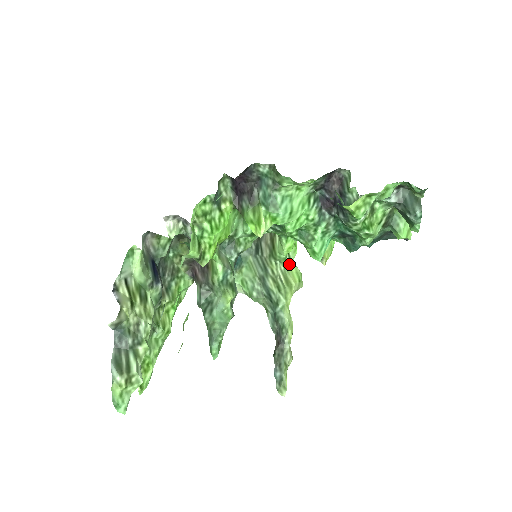
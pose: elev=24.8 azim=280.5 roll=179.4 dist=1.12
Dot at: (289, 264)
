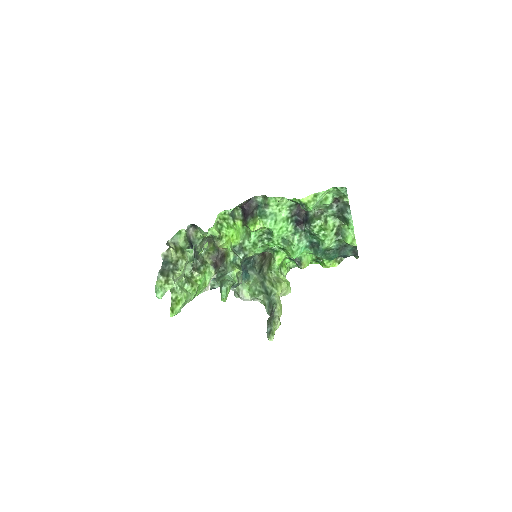
Dot at: (280, 274)
